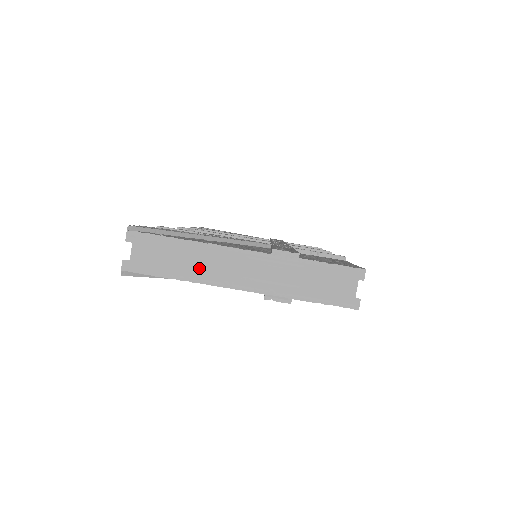
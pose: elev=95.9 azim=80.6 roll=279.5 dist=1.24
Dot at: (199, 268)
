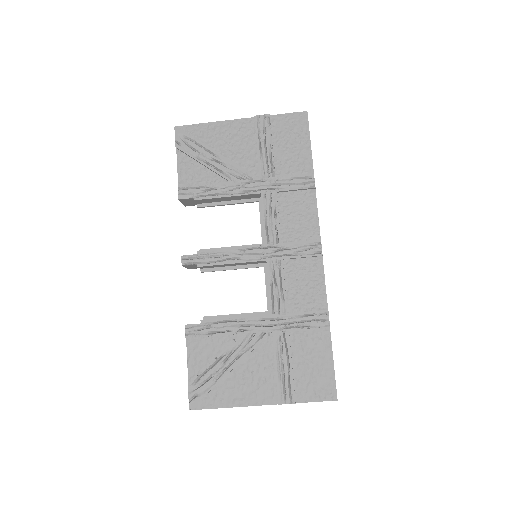
Dot at: occluded
